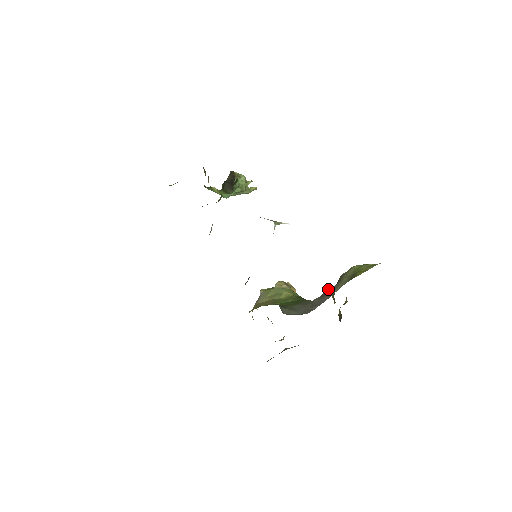
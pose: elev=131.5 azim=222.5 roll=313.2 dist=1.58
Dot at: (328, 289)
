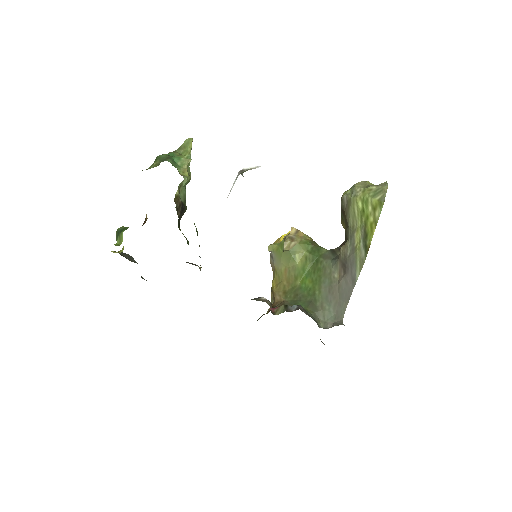
Dot at: (344, 256)
